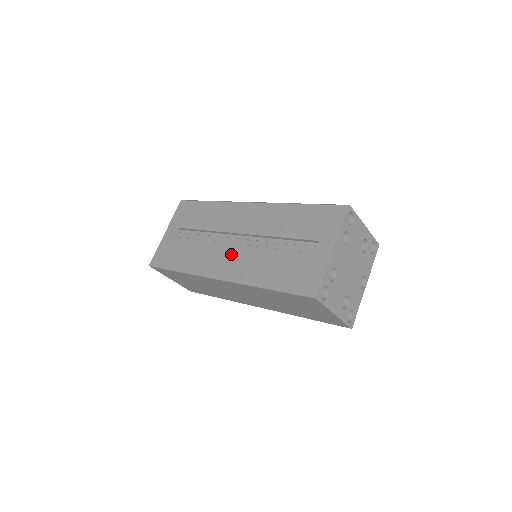
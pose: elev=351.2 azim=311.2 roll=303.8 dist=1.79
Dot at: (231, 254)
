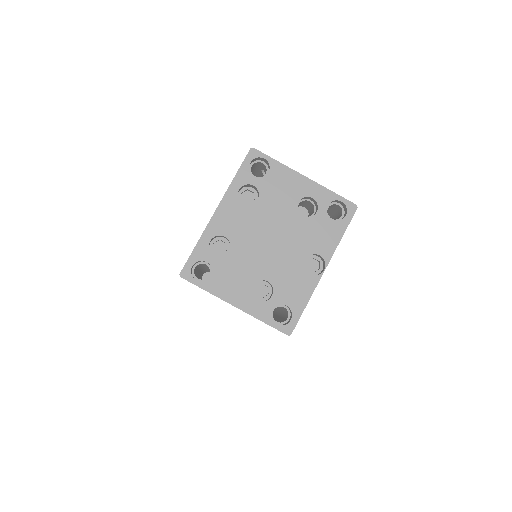
Dot at: occluded
